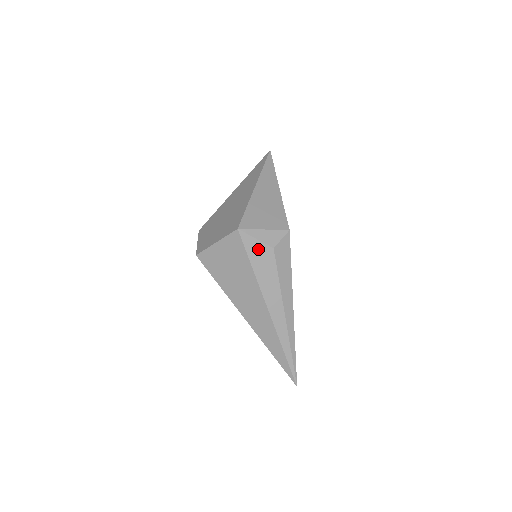
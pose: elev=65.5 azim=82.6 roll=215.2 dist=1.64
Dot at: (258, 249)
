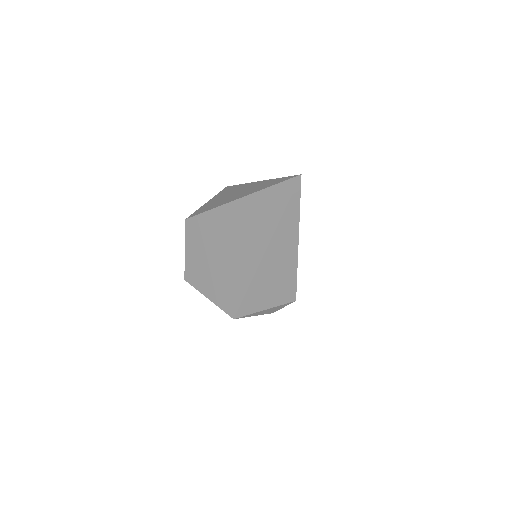
Dot at: occluded
